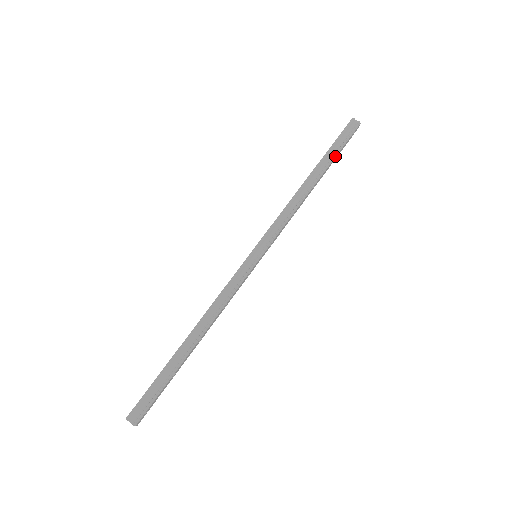
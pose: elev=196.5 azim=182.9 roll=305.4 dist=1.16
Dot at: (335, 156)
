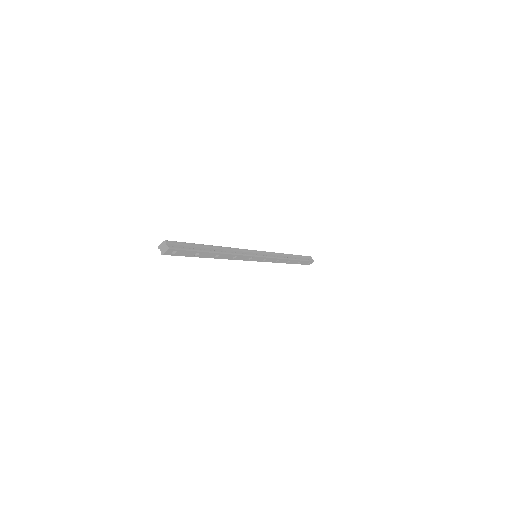
Dot at: (302, 260)
